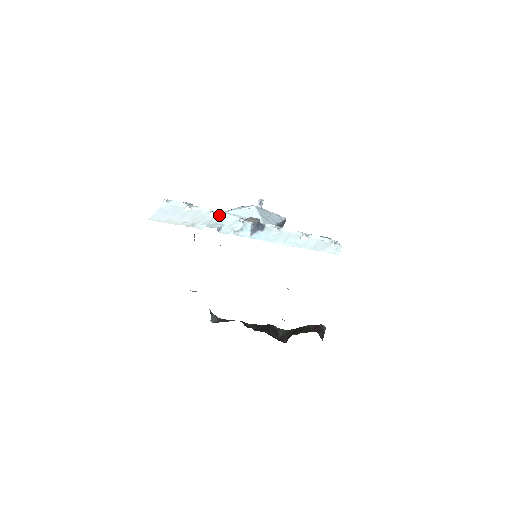
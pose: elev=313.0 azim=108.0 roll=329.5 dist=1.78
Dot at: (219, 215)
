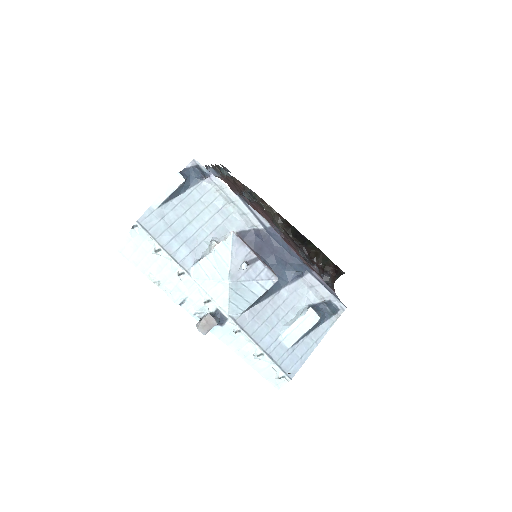
Dot at: (186, 281)
